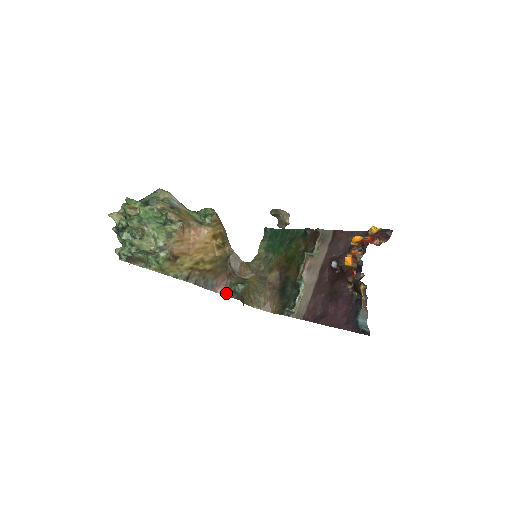
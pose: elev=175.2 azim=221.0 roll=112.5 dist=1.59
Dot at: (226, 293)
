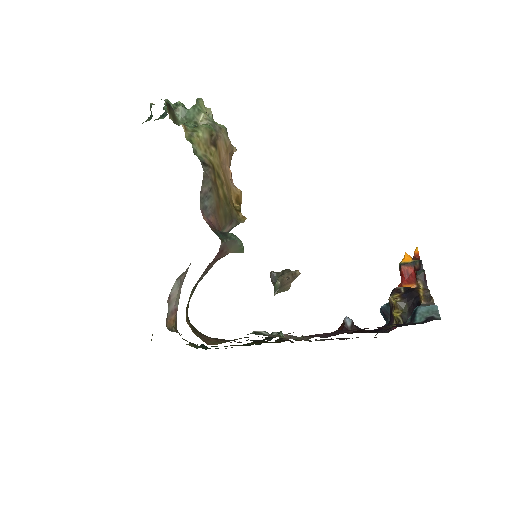
Dot at: (212, 228)
